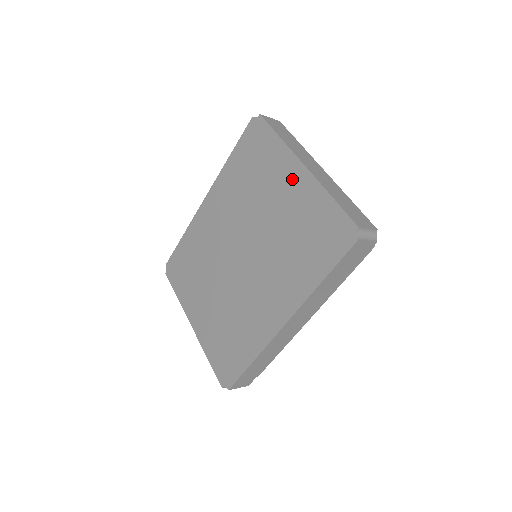
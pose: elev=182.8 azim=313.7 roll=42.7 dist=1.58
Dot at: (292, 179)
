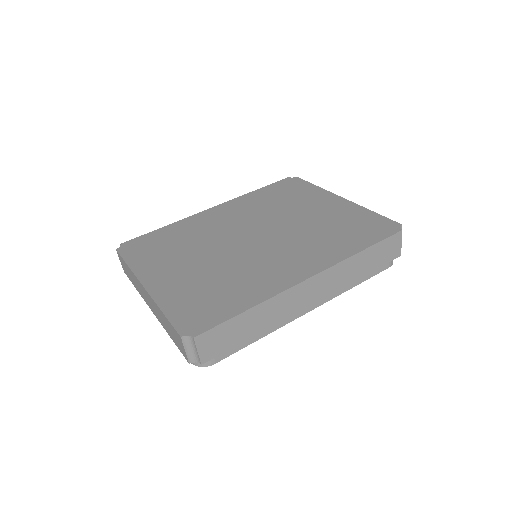
Dot at: (329, 202)
